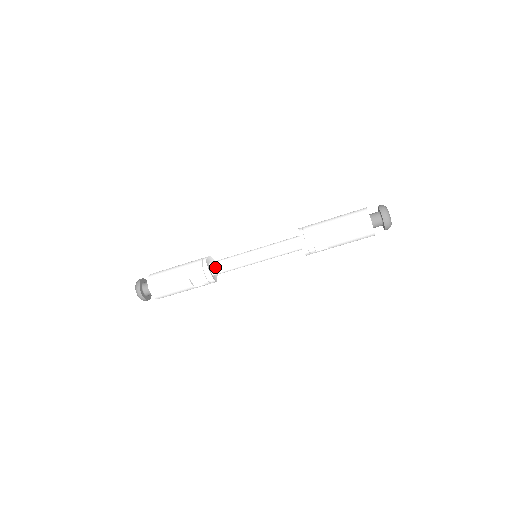
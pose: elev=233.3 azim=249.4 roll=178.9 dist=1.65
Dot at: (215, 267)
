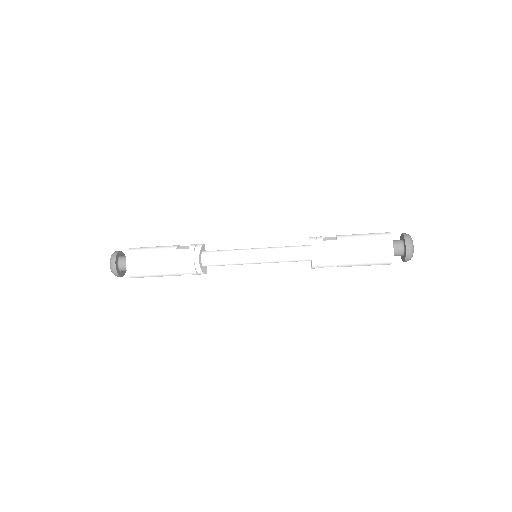
Dot at: (209, 265)
